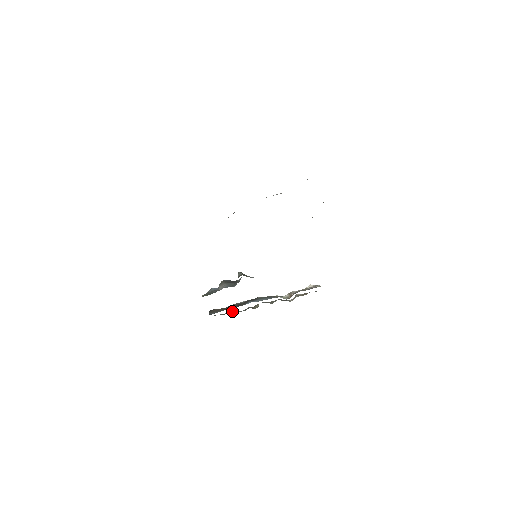
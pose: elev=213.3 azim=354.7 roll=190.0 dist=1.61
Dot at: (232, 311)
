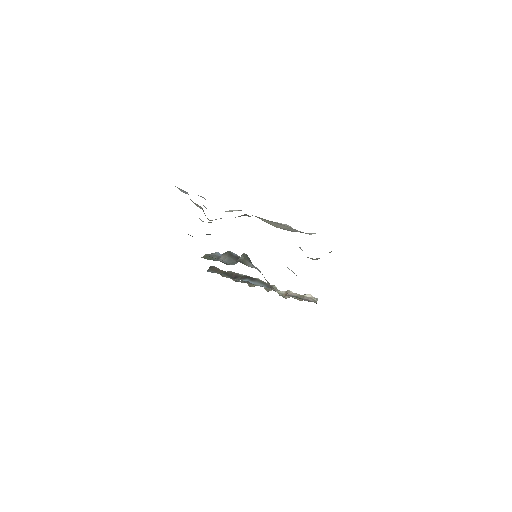
Dot at: occluded
